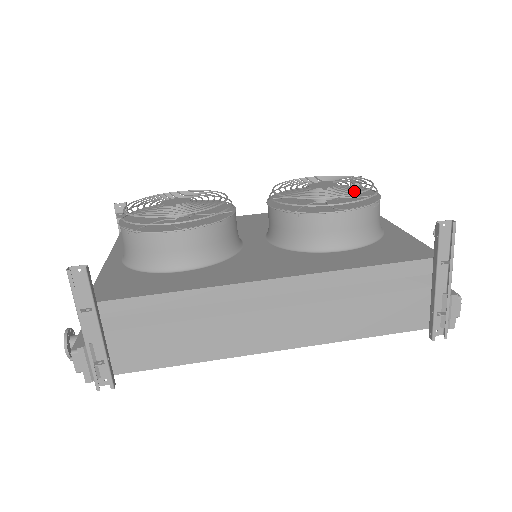
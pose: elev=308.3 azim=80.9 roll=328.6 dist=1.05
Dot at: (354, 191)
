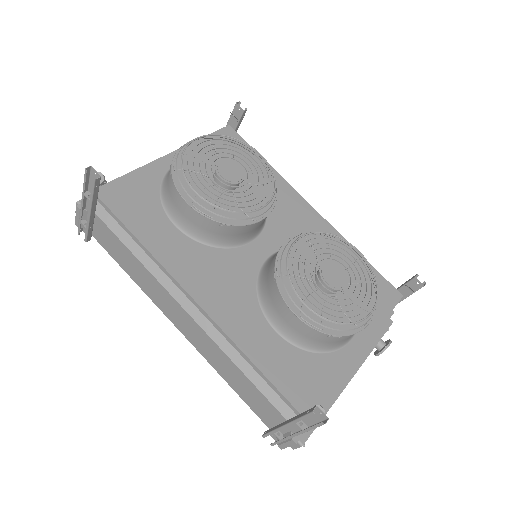
Dot at: (327, 313)
